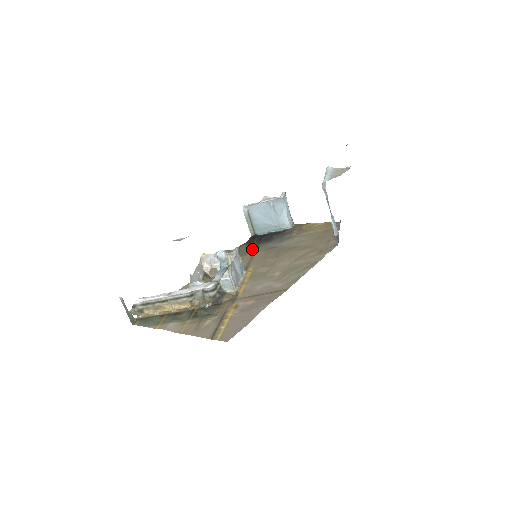
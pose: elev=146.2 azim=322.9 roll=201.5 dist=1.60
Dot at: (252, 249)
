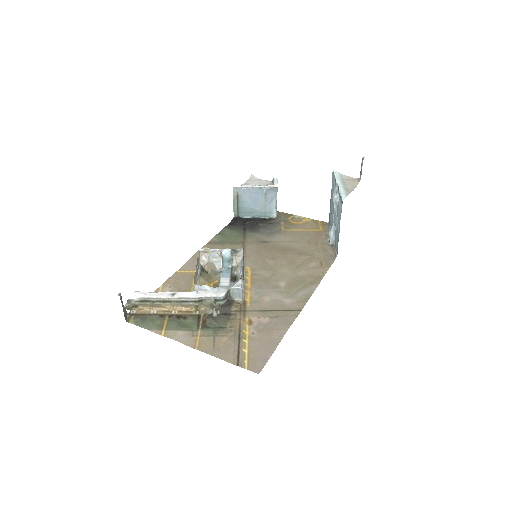
Dot at: (240, 237)
